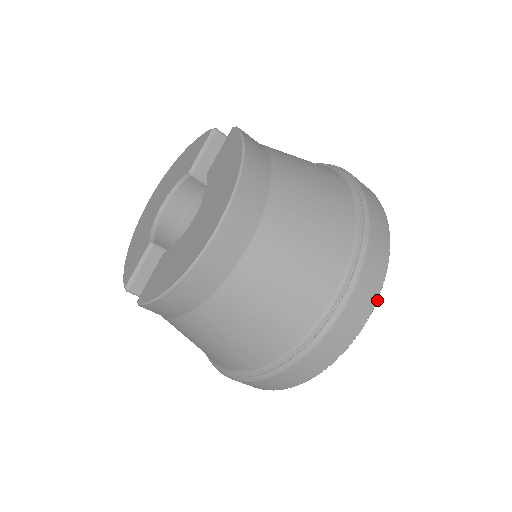
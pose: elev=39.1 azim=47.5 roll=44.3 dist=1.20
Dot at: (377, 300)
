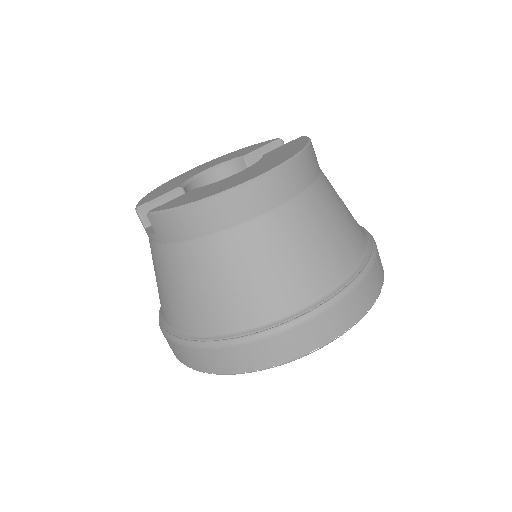
Dot at: (351, 327)
